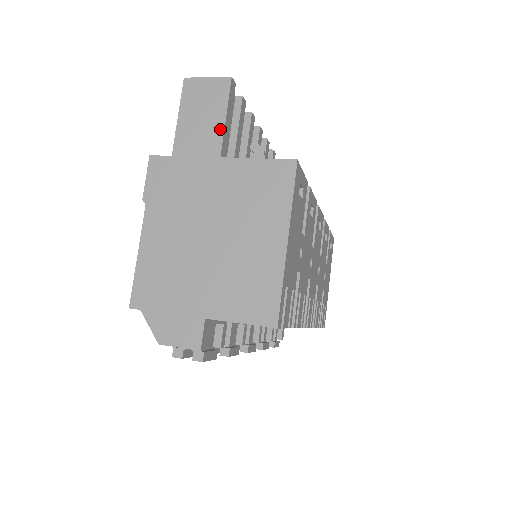
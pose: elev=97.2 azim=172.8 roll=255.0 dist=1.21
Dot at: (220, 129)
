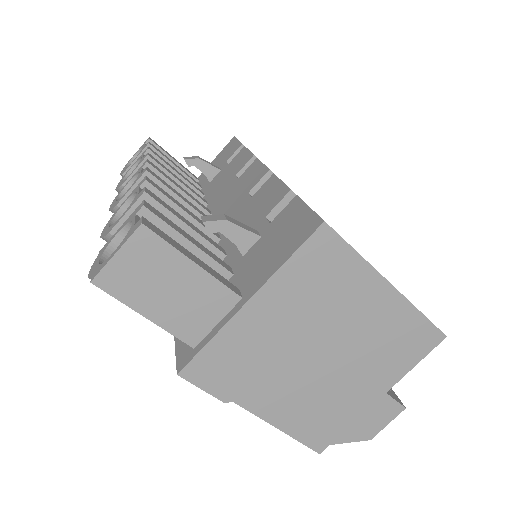
Dot at: (204, 278)
